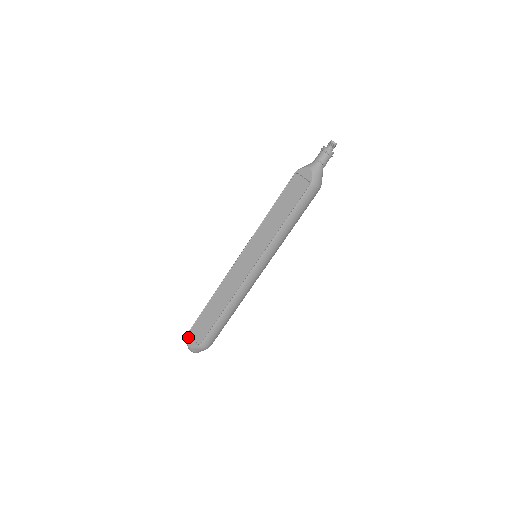
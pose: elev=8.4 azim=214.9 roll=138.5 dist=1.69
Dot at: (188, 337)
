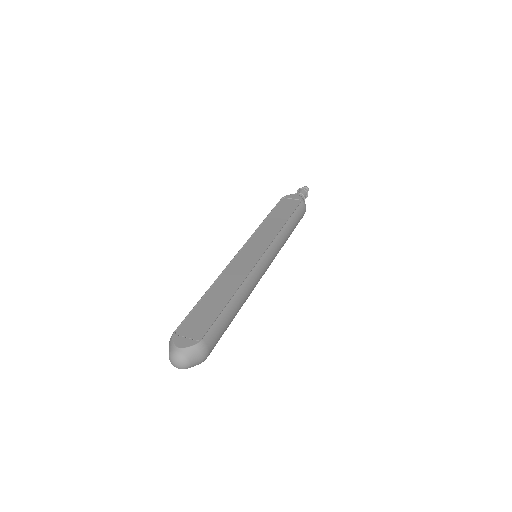
Dot at: (174, 338)
